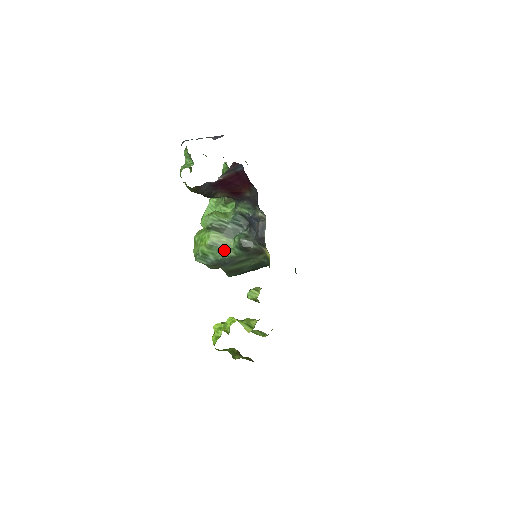
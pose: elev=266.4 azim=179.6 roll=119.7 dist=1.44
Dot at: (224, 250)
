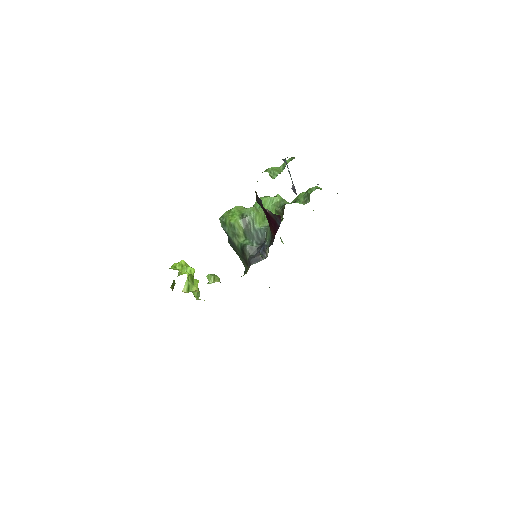
Dot at: (235, 236)
